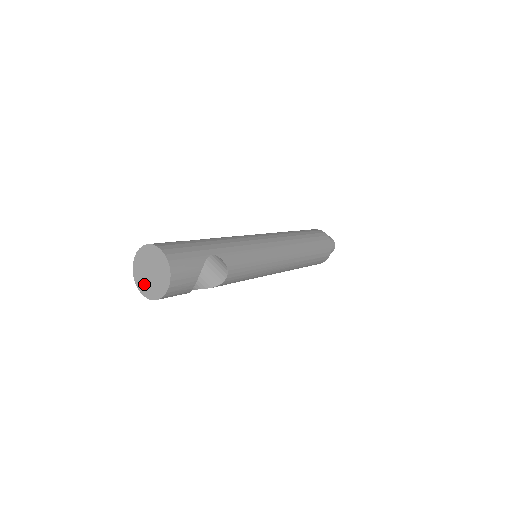
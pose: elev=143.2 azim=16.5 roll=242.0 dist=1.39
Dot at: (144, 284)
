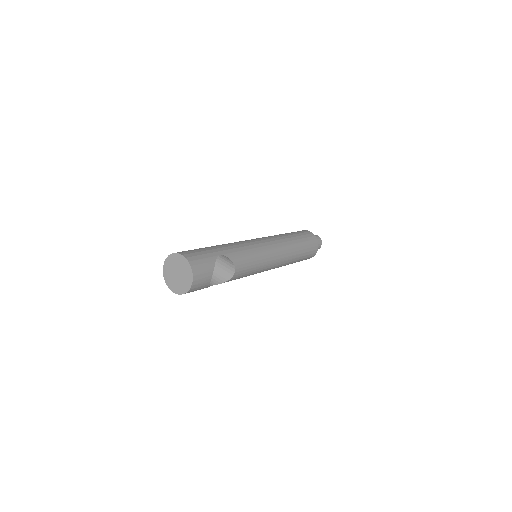
Dot at: (174, 284)
